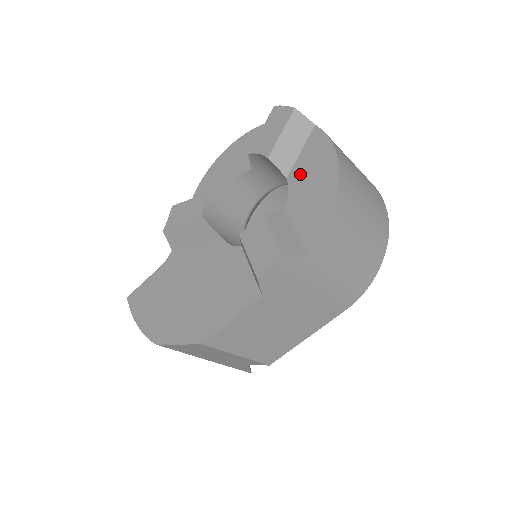
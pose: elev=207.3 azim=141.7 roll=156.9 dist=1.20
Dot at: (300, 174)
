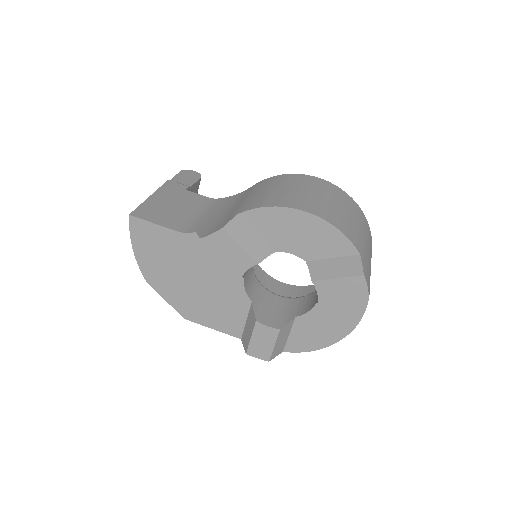
Dot at: (326, 312)
